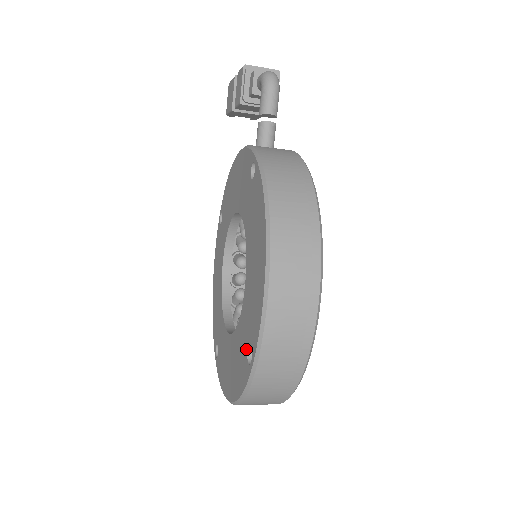
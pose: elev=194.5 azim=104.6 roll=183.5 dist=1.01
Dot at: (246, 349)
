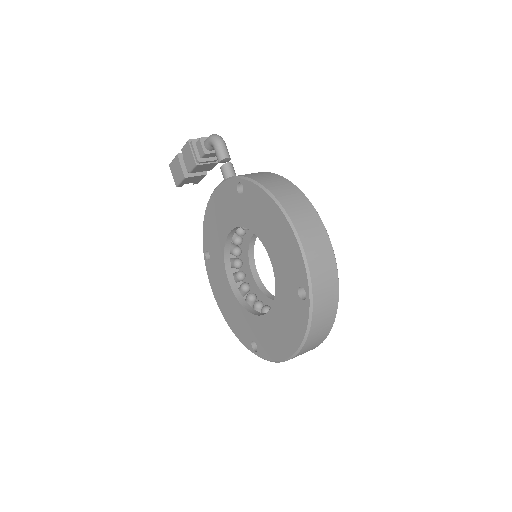
Dot at: (296, 295)
